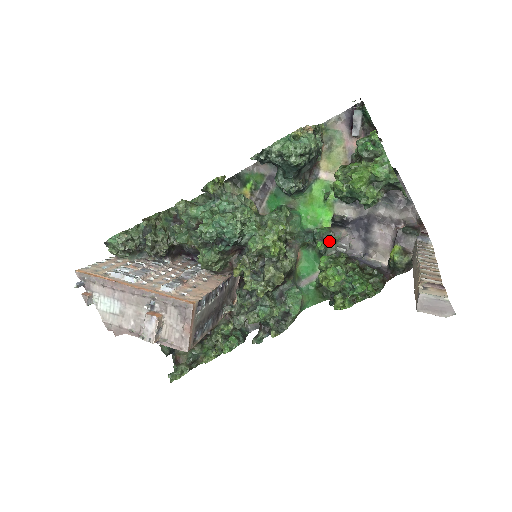
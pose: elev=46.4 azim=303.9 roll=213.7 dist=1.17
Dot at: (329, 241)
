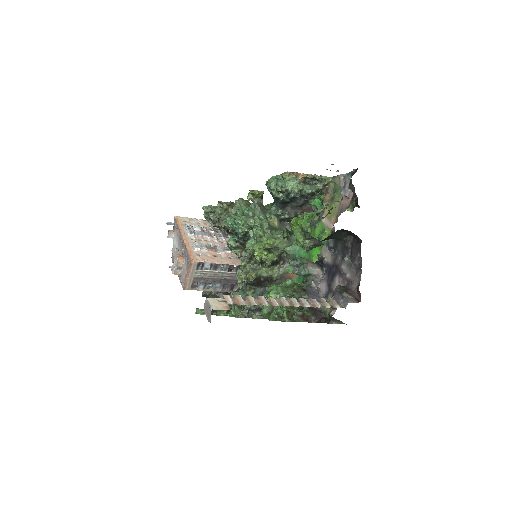
Dot at: (300, 270)
